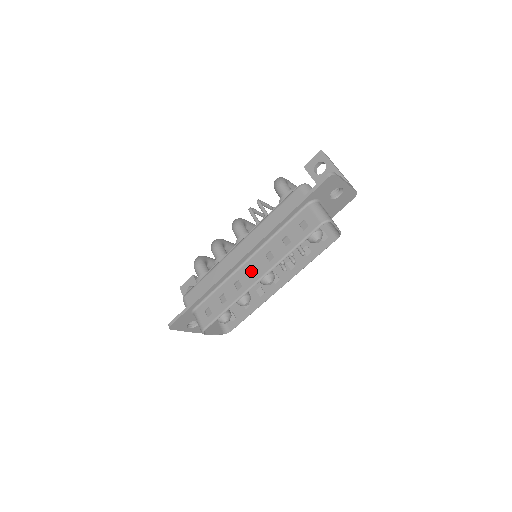
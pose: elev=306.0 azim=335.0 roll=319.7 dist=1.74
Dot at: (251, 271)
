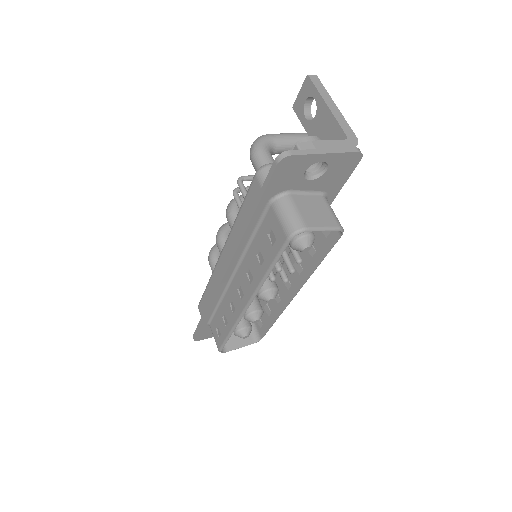
Dot at: (239, 291)
